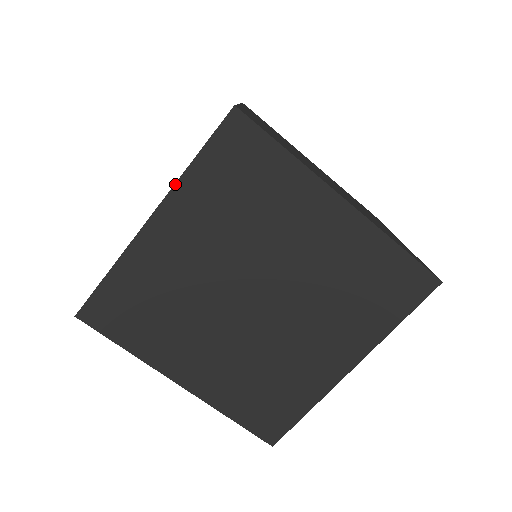
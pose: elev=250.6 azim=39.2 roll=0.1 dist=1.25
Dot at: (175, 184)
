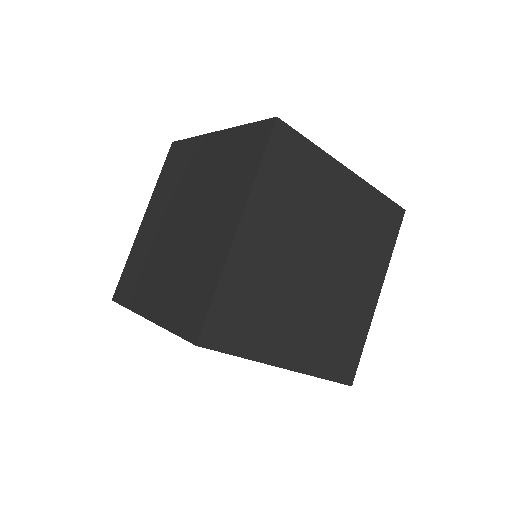
Dot at: (251, 190)
